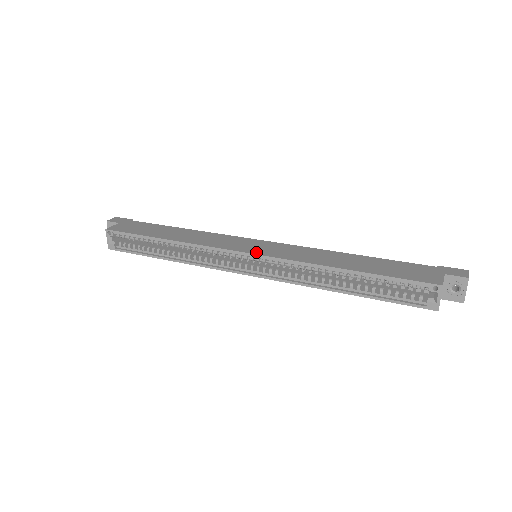
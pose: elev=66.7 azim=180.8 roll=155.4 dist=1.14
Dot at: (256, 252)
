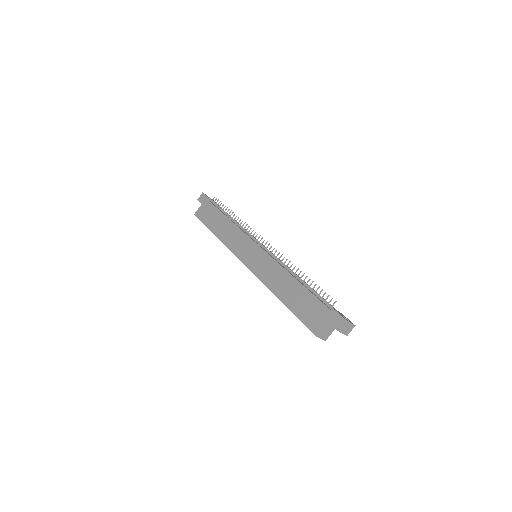
Dot at: (247, 264)
